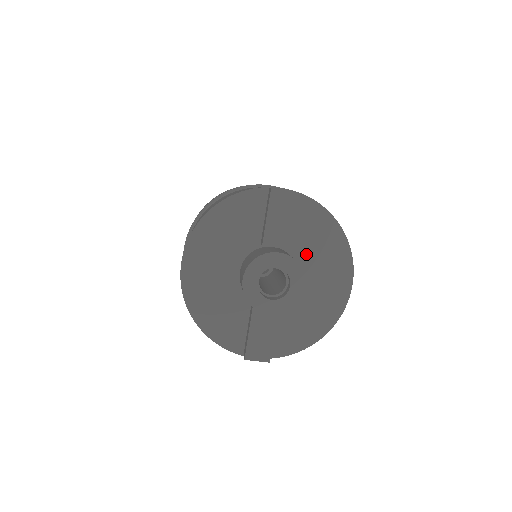
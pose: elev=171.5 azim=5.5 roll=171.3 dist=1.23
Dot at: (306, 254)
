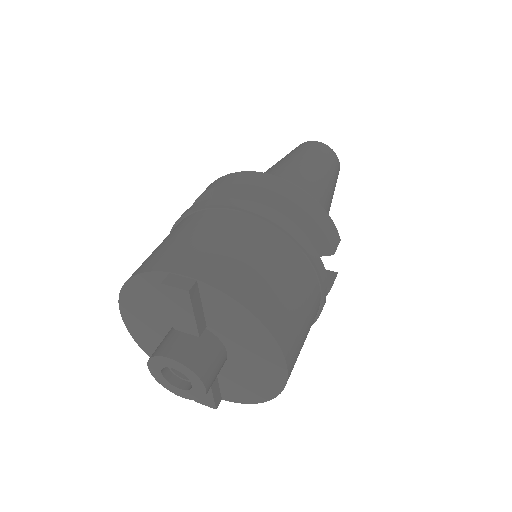
Dot at: (229, 336)
